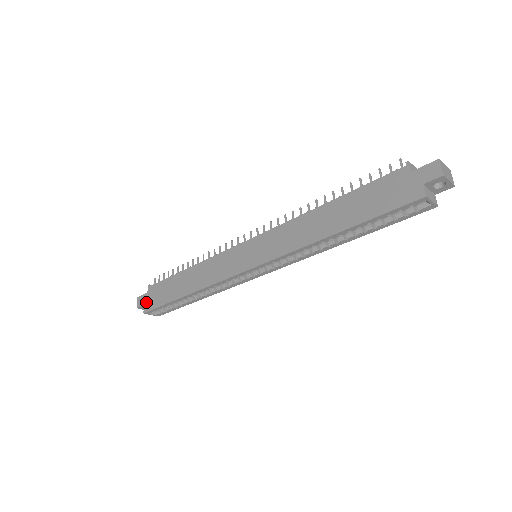
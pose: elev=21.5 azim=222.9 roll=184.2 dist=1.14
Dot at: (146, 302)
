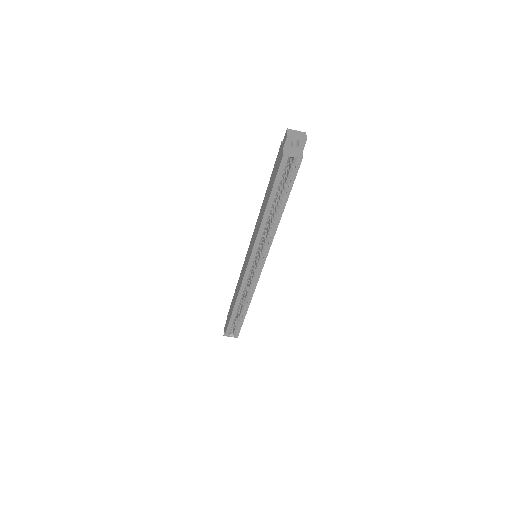
Dot at: (225, 328)
